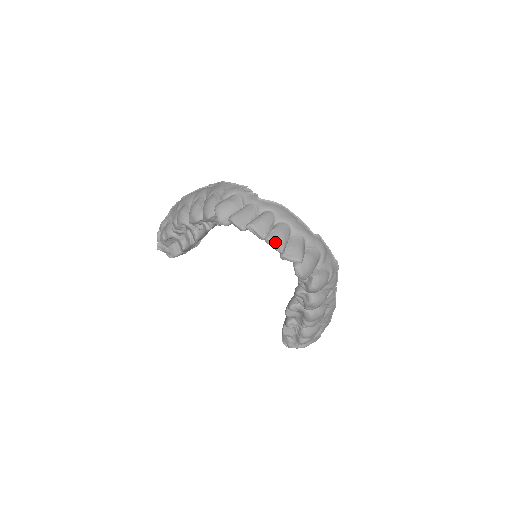
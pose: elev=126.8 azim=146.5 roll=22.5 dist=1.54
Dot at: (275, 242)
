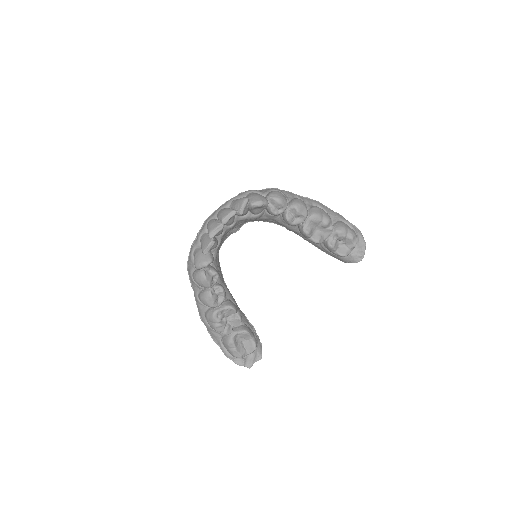
Dot at: (226, 215)
